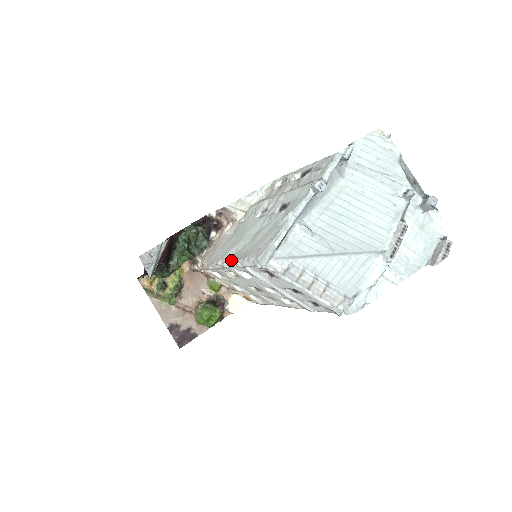
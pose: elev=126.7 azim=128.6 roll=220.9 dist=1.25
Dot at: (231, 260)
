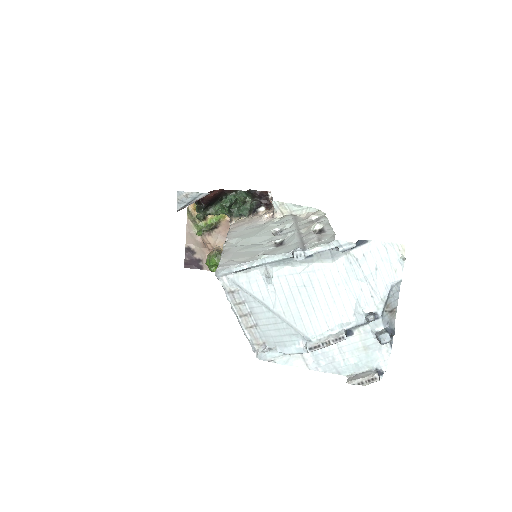
Dot at: (225, 247)
